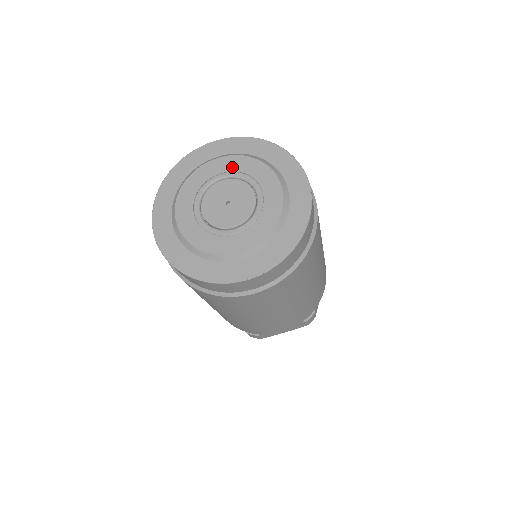
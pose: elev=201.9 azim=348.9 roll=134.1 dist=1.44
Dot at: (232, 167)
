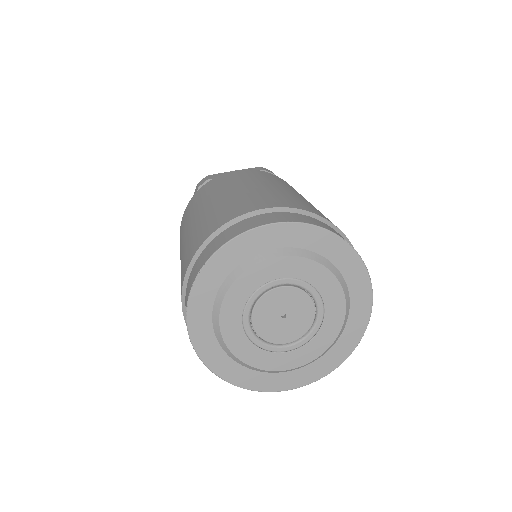
Dot at: (248, 291)
